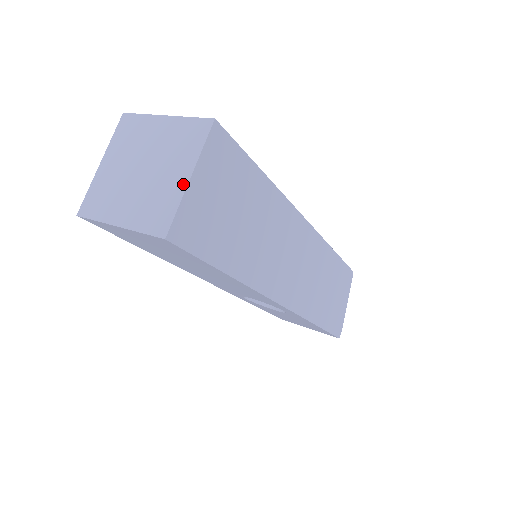
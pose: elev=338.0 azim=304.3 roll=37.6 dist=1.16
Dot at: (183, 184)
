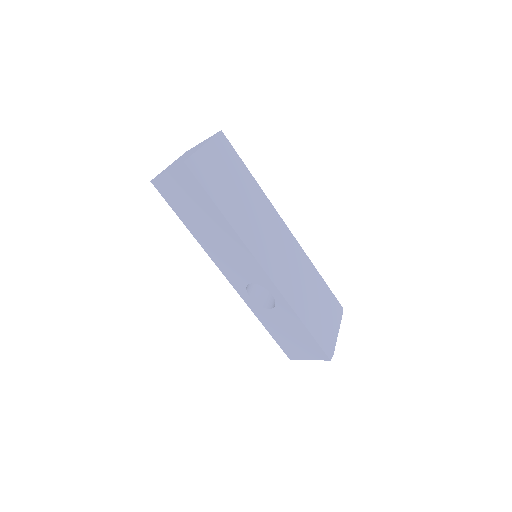
Dot at: (199, 148)
